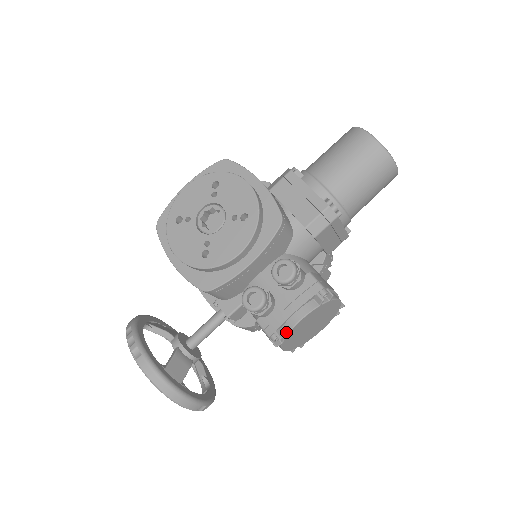
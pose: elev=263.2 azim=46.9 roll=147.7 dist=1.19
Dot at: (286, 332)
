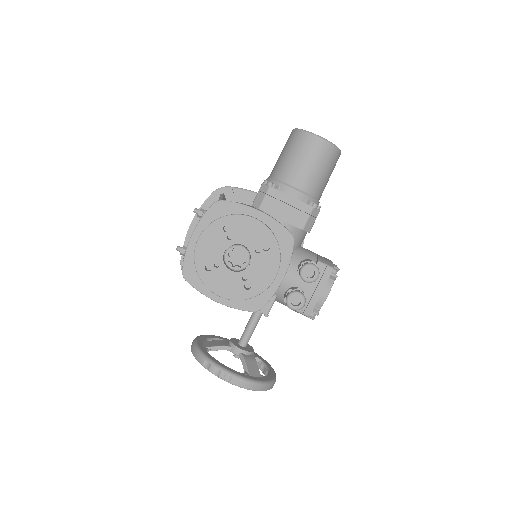
Dot at: (319, 308)
